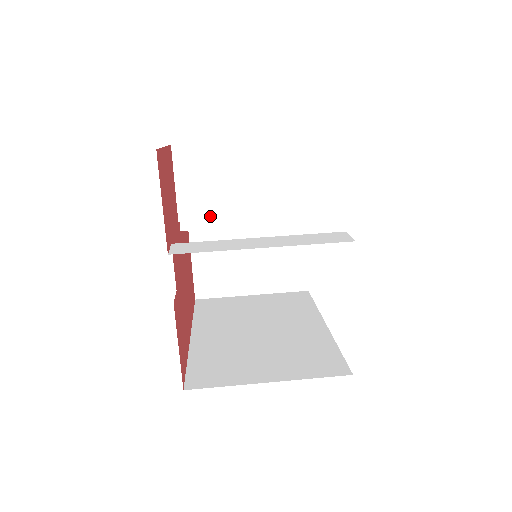
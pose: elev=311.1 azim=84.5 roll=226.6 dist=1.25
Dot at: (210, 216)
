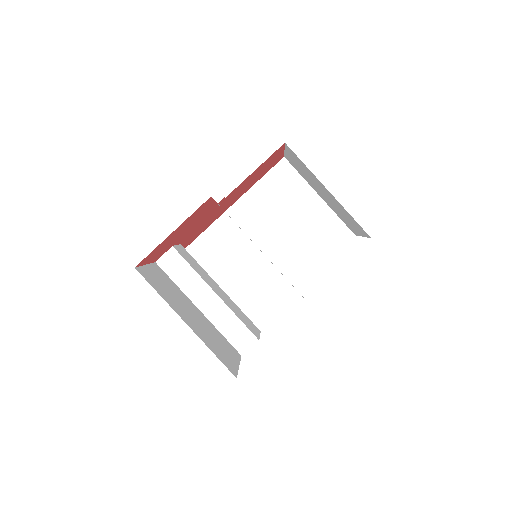
Dot at: occluded
